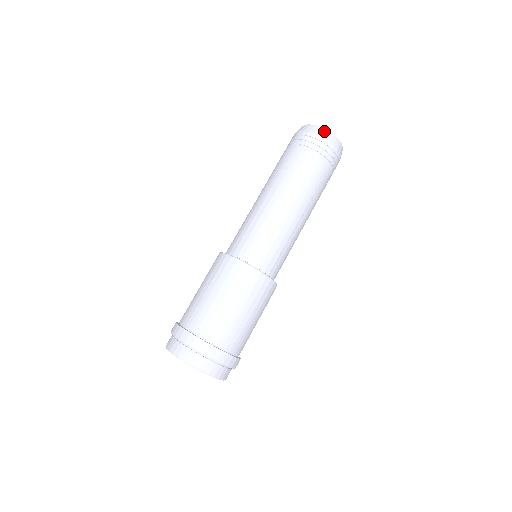
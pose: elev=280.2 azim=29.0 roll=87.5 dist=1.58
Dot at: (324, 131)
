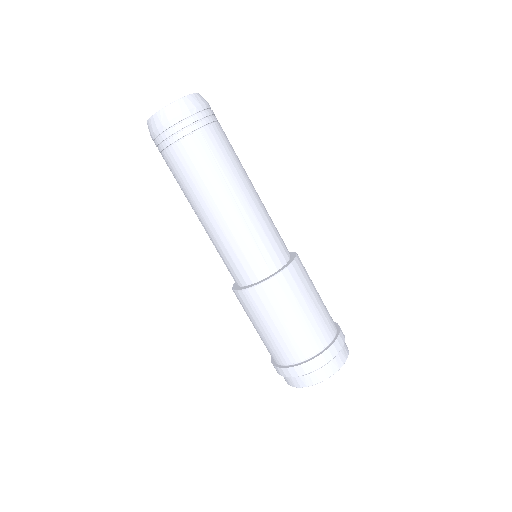
Dot at: (155, 119)
